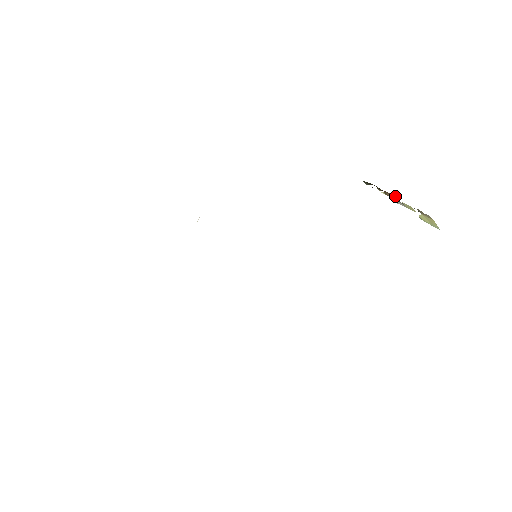
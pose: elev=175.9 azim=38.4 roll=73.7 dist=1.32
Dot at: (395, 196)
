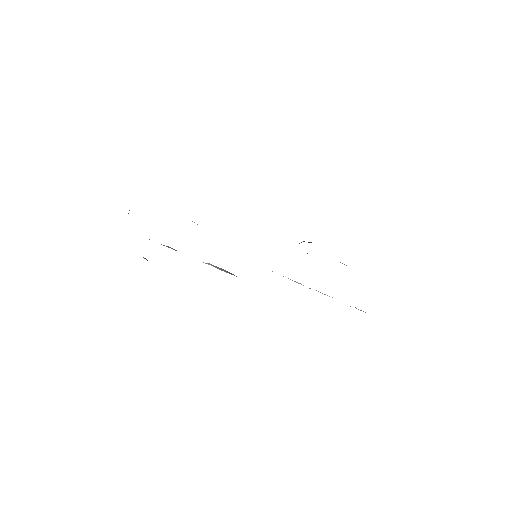
Dot at: occluded
